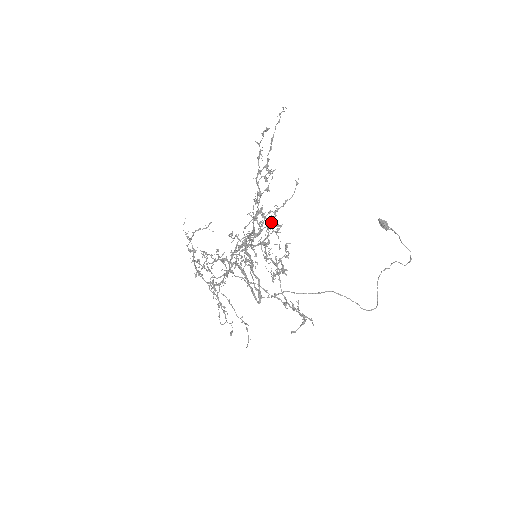
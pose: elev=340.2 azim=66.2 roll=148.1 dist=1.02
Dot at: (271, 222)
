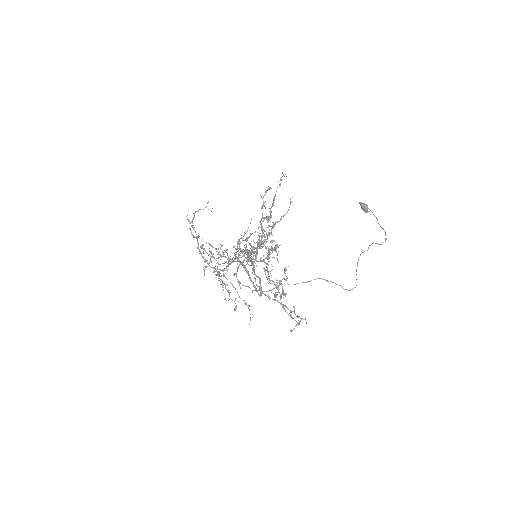
Dot at: occluded
